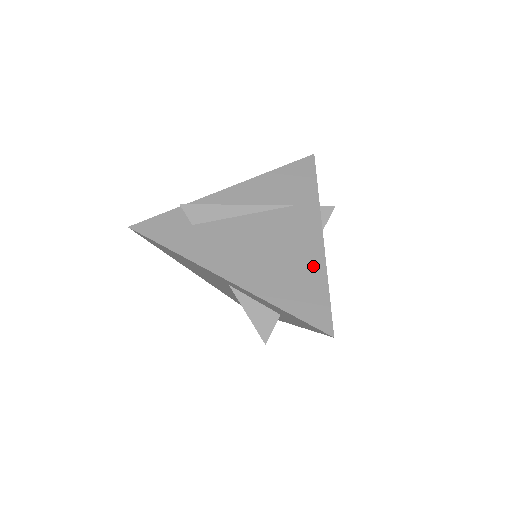
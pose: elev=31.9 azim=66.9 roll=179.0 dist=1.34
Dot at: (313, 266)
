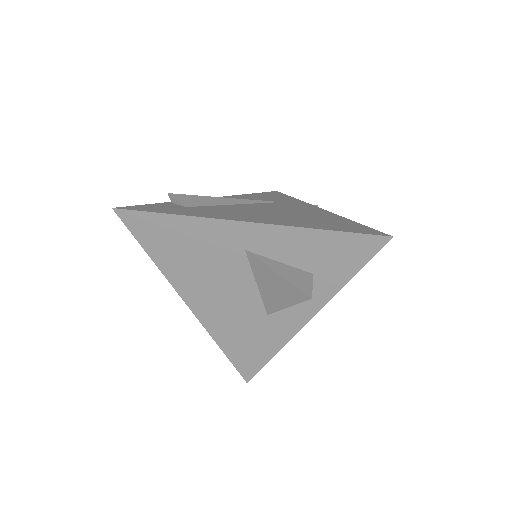
Dot at: (330, 217)
